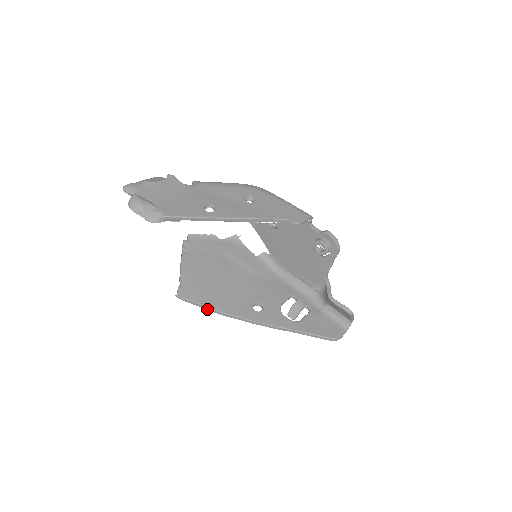
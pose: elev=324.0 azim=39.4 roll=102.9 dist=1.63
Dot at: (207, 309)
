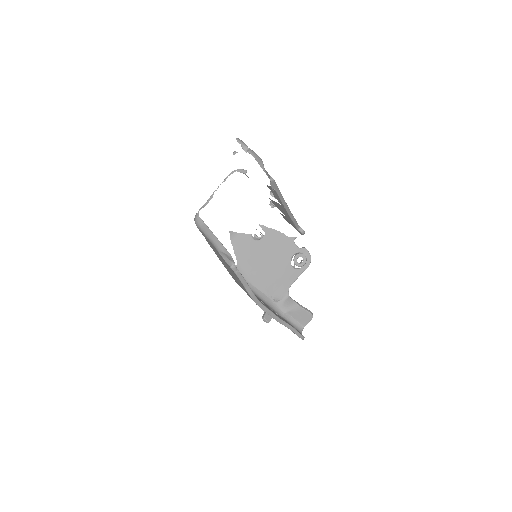
Dot at: (246, 289)
